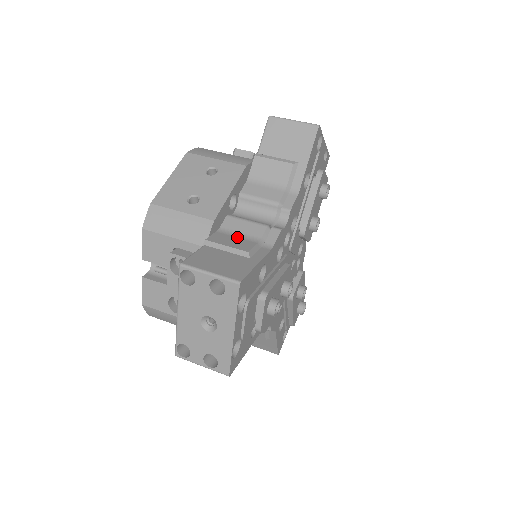
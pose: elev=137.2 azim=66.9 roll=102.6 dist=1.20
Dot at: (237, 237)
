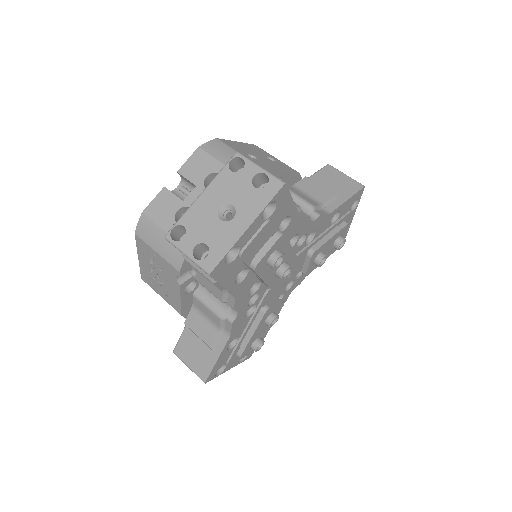
Dot at: occluded
